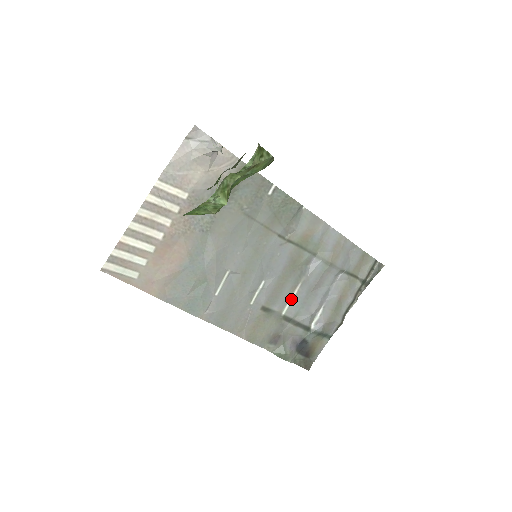
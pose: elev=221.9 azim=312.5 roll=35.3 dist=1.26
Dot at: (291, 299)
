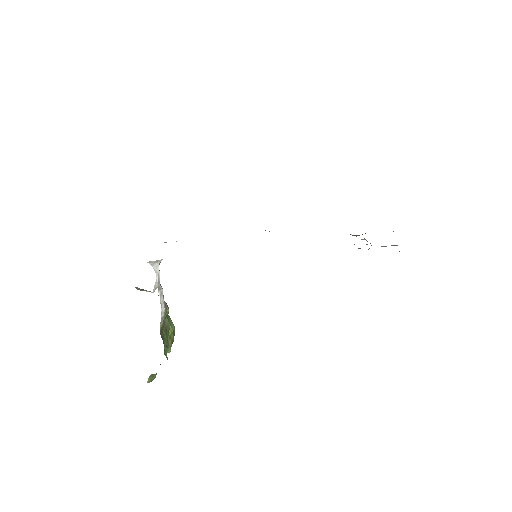
Dot at: occluded
